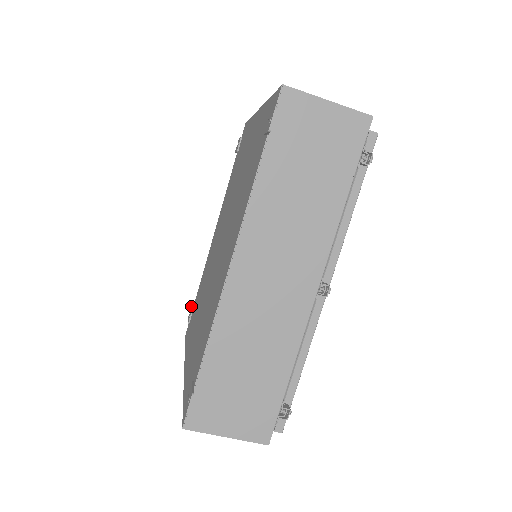
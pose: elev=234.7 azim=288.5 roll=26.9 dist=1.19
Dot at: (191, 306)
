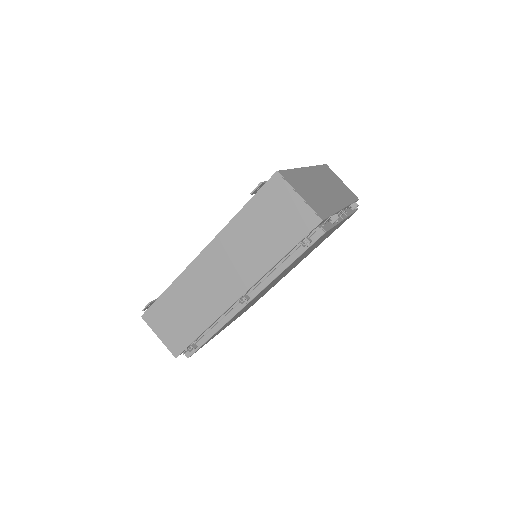
Dot at: occluded
